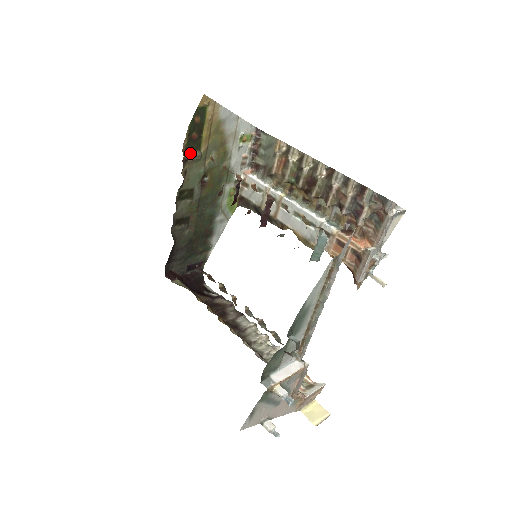
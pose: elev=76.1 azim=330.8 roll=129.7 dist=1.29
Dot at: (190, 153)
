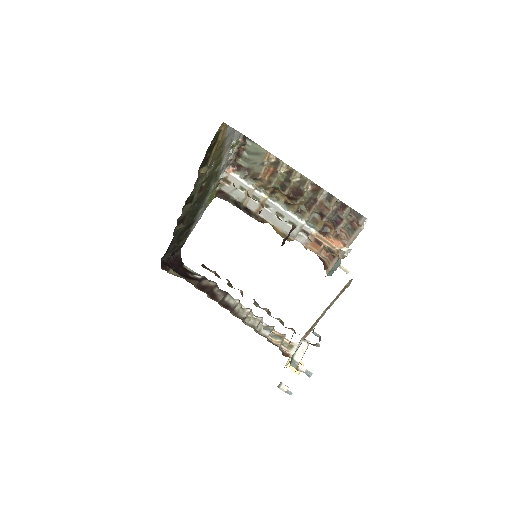
Dot at: (201, 169)
